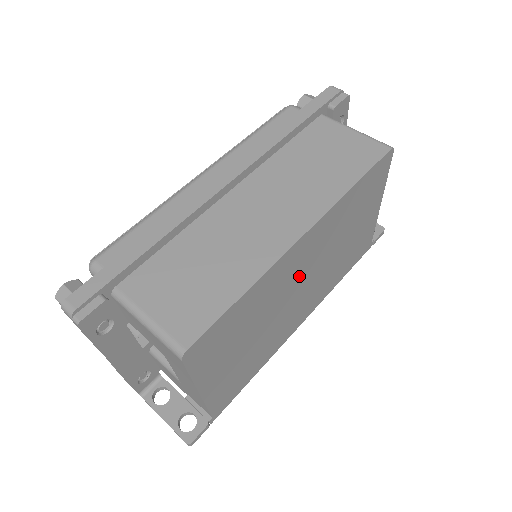
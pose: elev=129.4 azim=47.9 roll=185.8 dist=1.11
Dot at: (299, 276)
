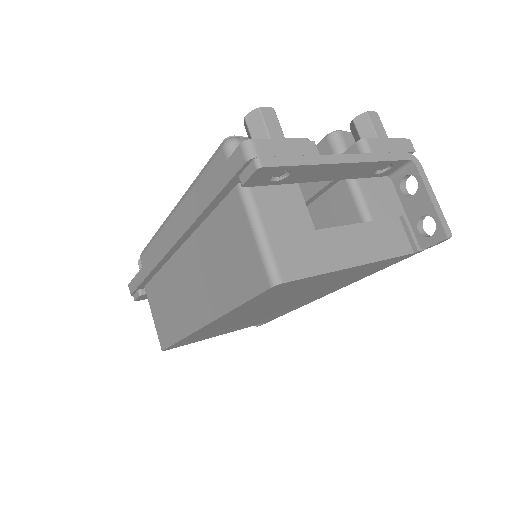
Dot at: (251, 315)
